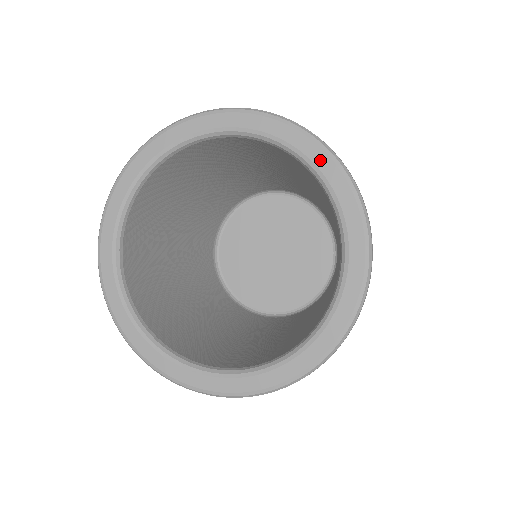
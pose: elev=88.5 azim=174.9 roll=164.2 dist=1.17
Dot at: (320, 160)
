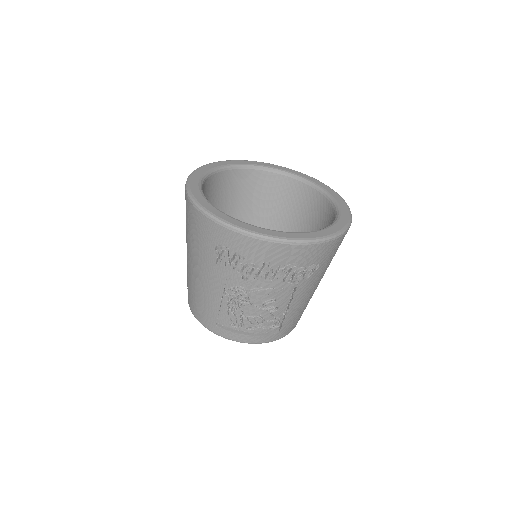
Dot at: (313, 180)
